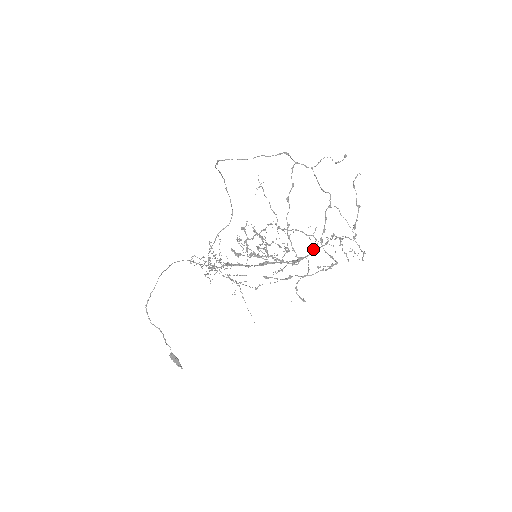
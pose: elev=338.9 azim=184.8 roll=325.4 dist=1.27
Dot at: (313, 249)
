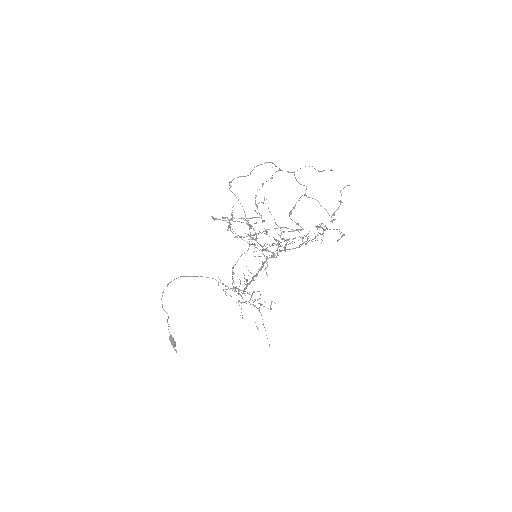
Dot at: (302, 243)
